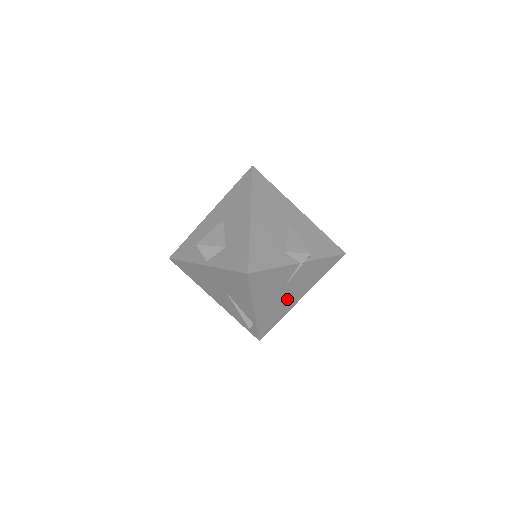
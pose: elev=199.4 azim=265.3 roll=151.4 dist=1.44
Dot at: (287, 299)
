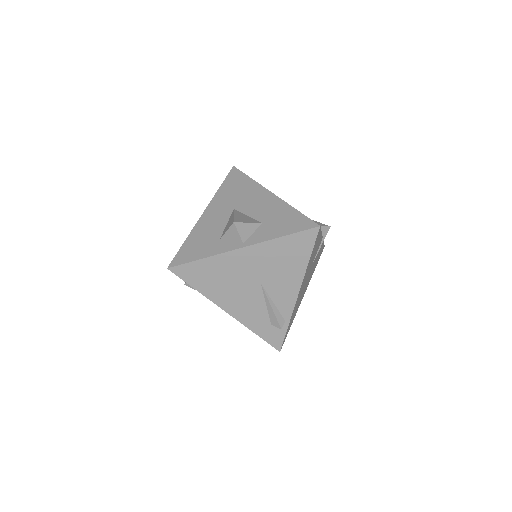
Dot at: occluded
